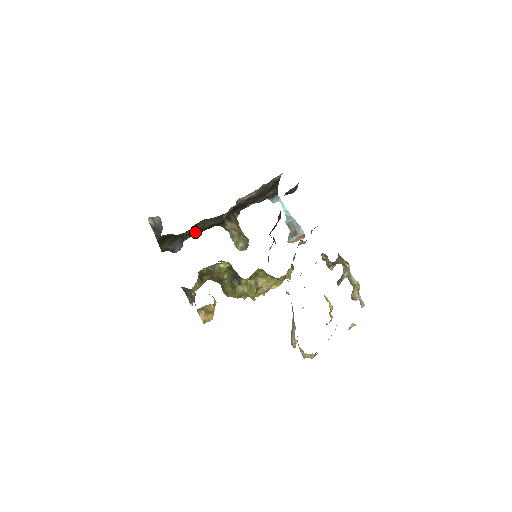
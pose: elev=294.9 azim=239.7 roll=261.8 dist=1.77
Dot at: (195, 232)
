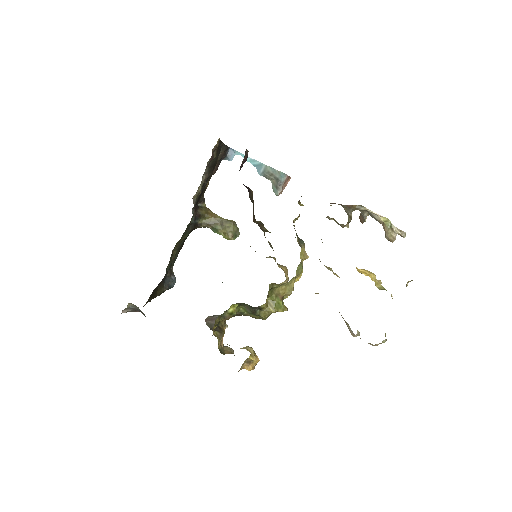
Dot at: (176, 254)
